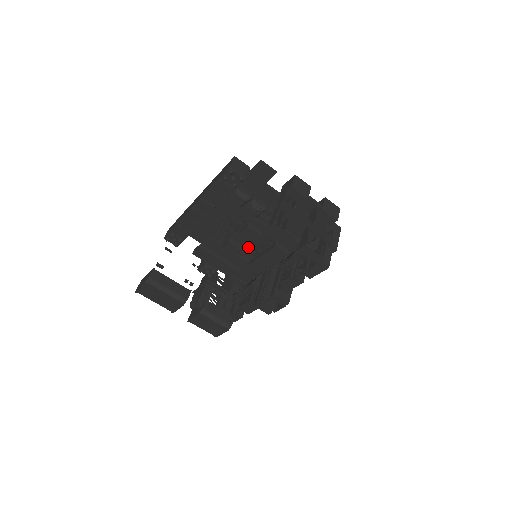
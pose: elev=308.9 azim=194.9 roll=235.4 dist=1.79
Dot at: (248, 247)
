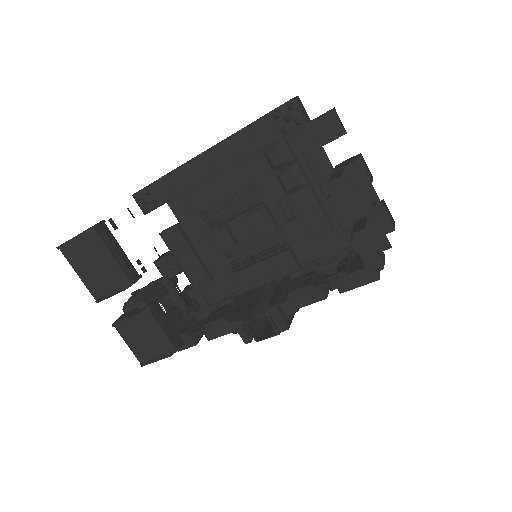
Dot at: occluded
